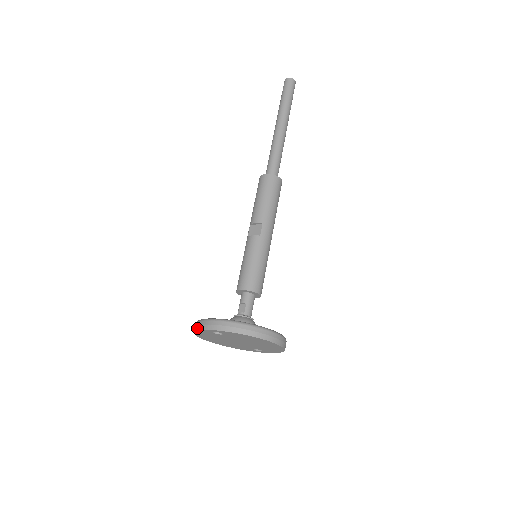
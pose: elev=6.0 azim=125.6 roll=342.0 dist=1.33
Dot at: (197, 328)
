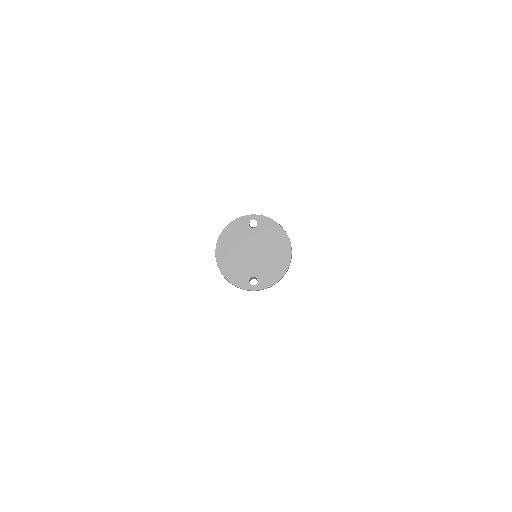
Dot at: (236, 218)
